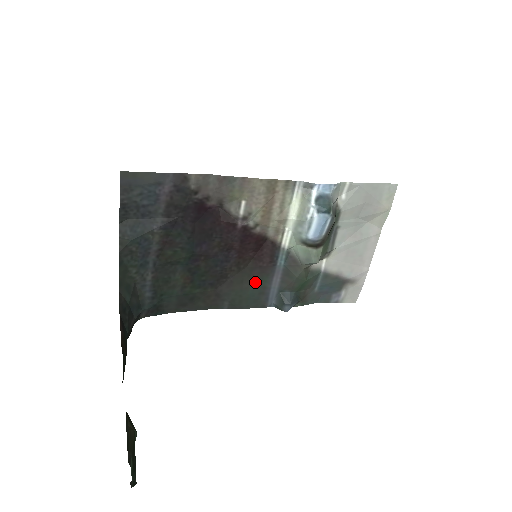
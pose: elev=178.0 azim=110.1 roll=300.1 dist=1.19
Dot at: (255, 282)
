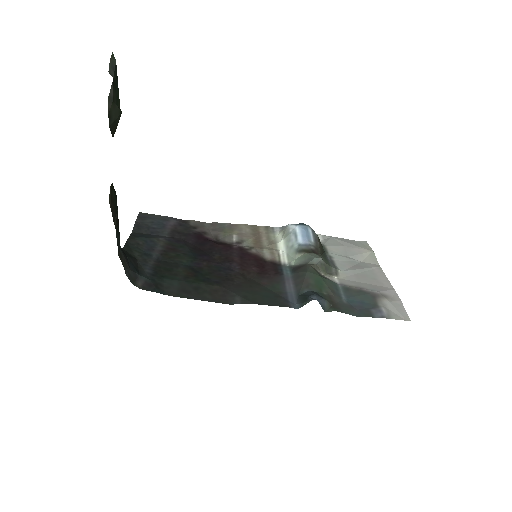
Dot at: (267, 289)
